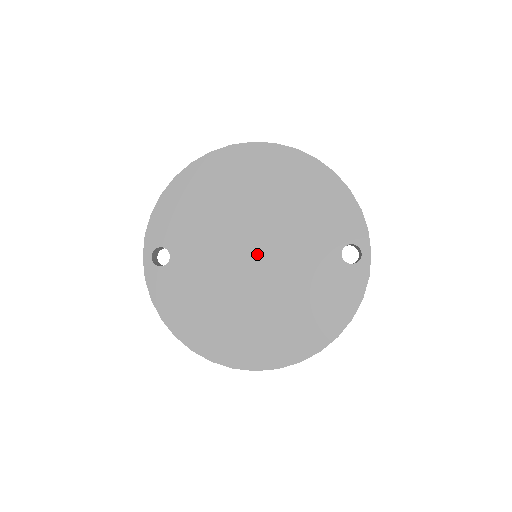
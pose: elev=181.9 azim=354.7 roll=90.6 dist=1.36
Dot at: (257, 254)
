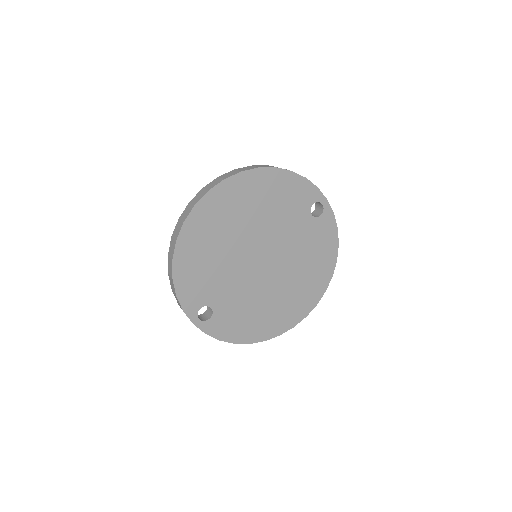
Dot at: (264, 258)
